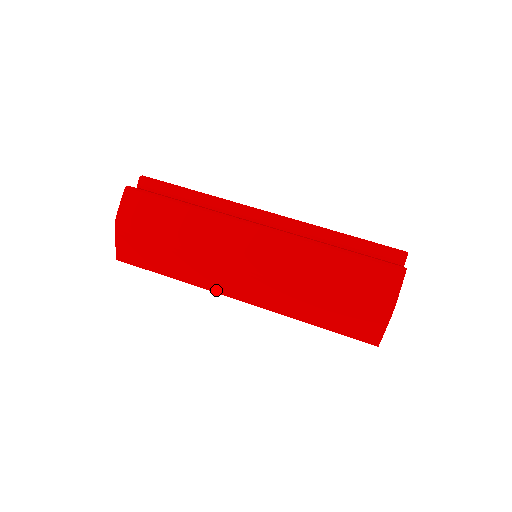
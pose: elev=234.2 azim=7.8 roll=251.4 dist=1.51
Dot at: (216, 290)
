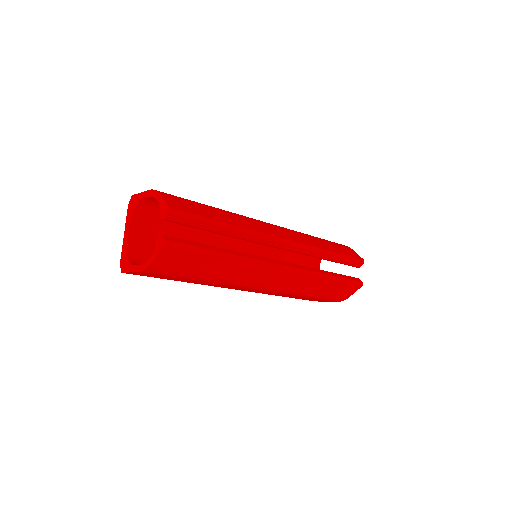
Dot at: occluded
